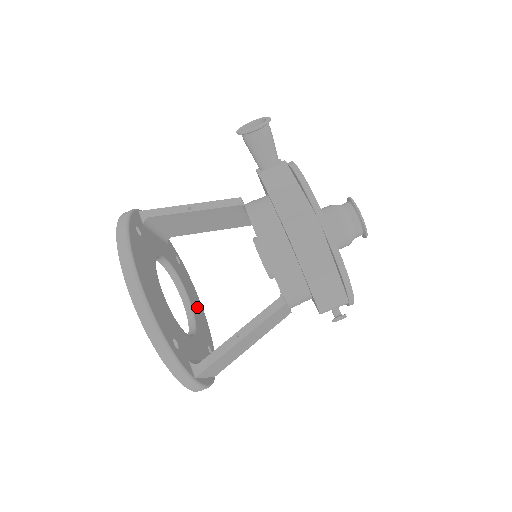
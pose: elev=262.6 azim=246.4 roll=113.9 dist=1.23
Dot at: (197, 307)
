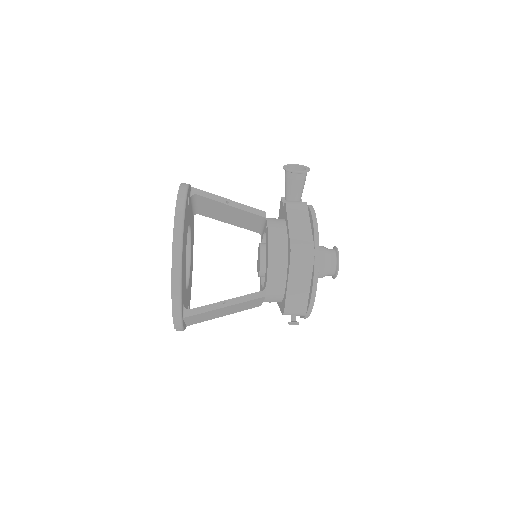
Dot at: (191, 272)
